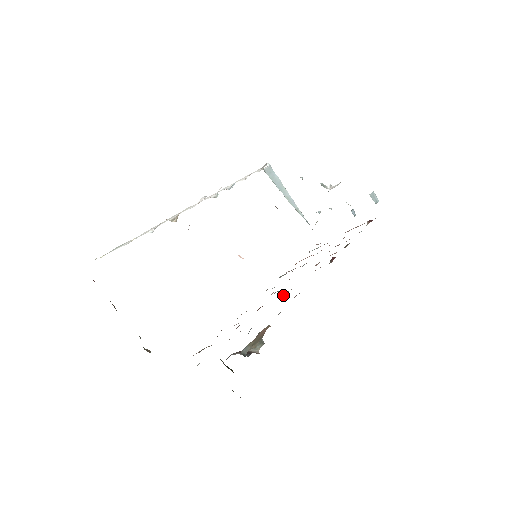
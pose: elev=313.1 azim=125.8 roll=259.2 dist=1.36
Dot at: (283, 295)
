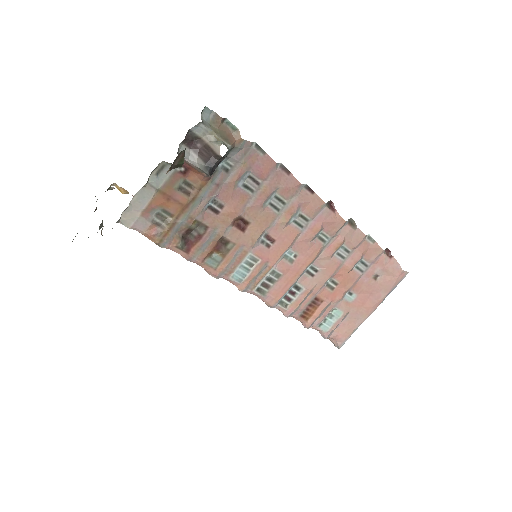
Dot at: (269, 212)
